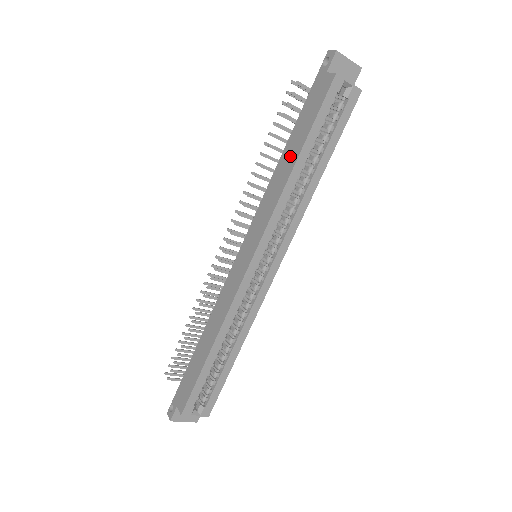
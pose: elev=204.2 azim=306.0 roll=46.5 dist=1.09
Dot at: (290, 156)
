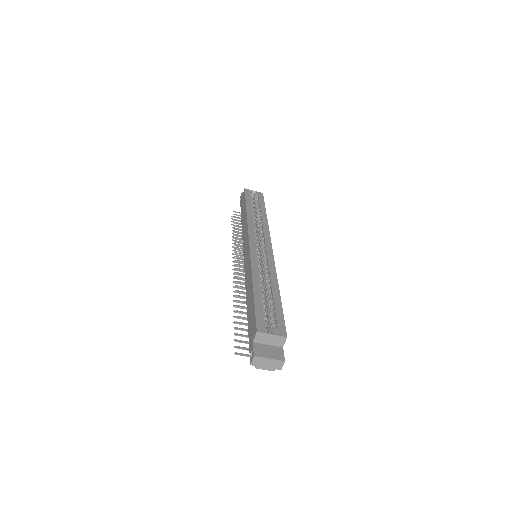
Dot at: (244, 216)
